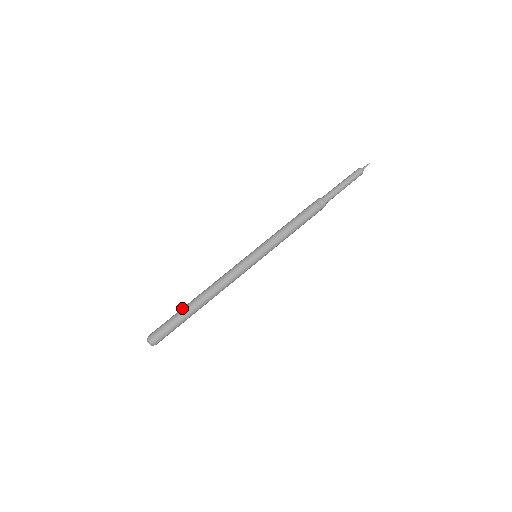
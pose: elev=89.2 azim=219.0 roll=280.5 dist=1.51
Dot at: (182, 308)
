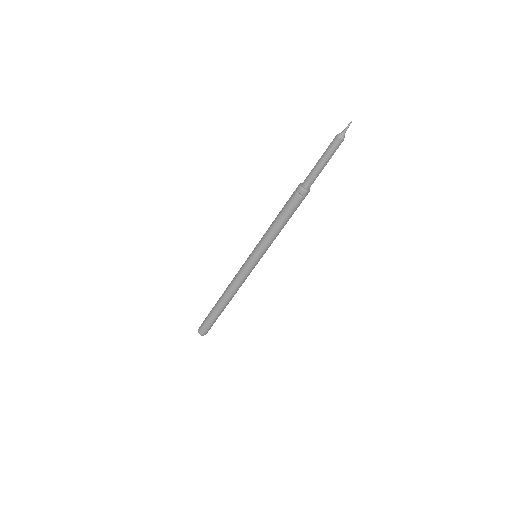
Dot at: (212, 308)
